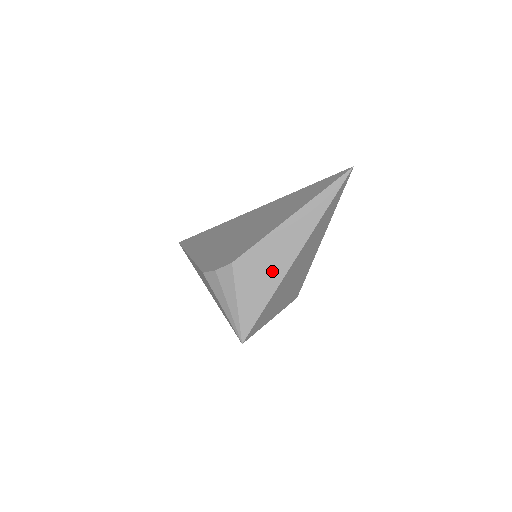
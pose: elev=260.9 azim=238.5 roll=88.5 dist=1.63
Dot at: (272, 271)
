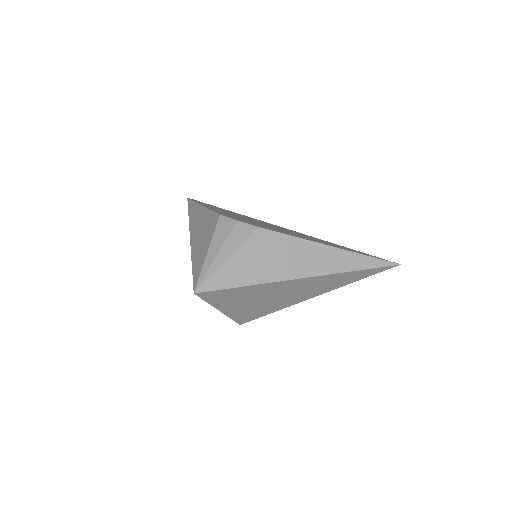
Dot at: (278, 267)
